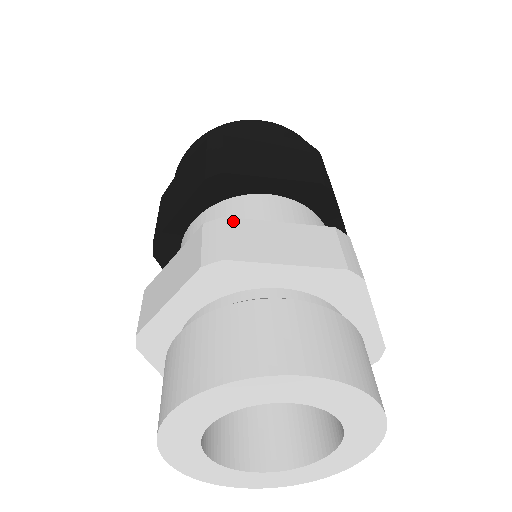
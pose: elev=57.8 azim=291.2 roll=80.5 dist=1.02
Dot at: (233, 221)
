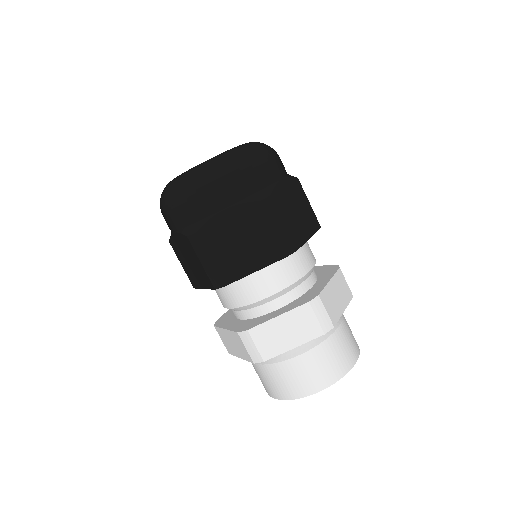
Dot at: (254, 331)
